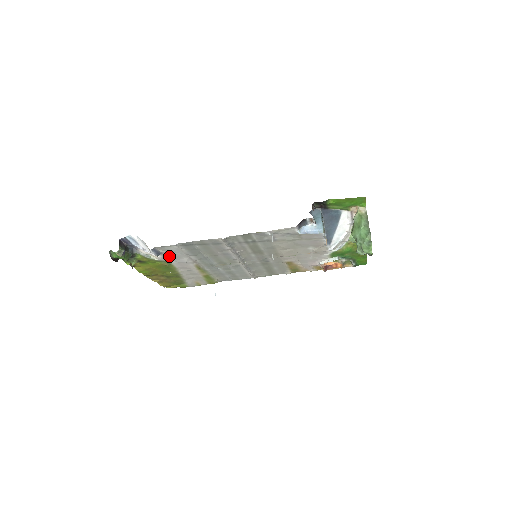
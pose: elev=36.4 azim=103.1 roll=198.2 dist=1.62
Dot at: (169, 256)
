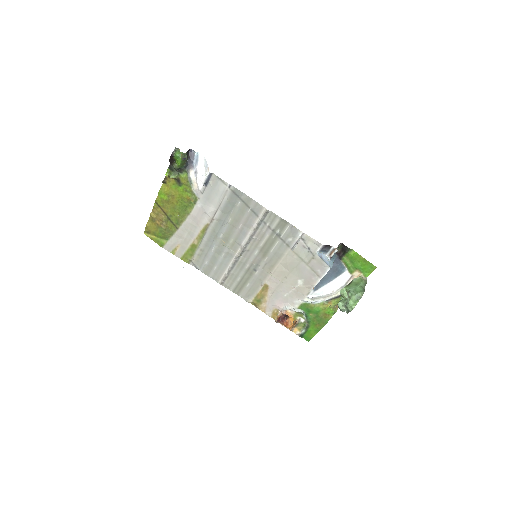
Dot at: (206, 194)
